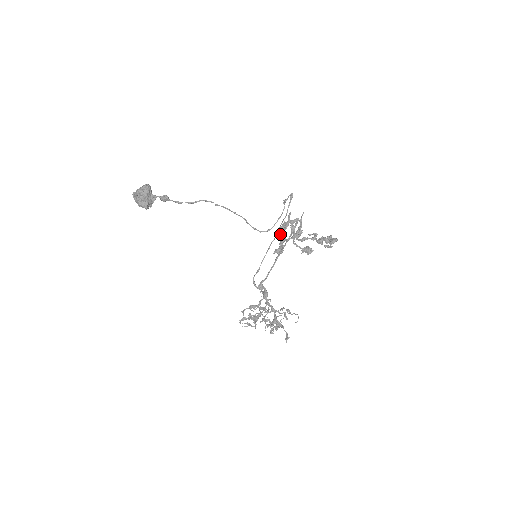
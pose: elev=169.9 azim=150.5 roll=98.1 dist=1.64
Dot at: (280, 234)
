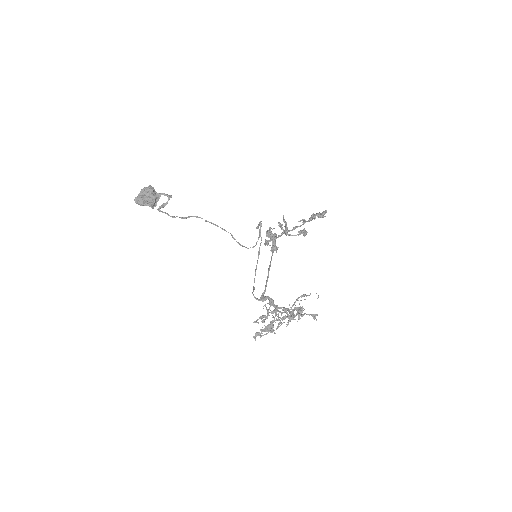
Dot at: (270, 235)
